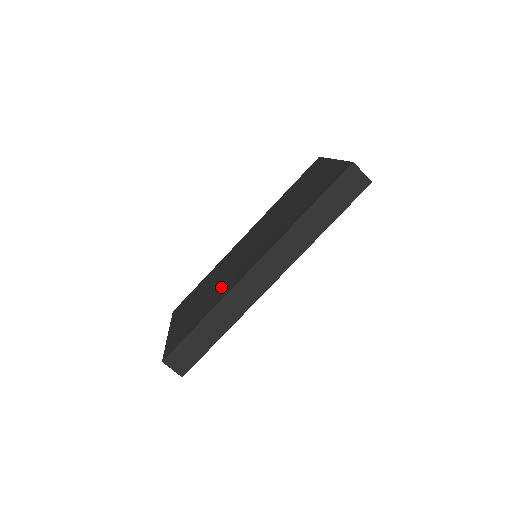
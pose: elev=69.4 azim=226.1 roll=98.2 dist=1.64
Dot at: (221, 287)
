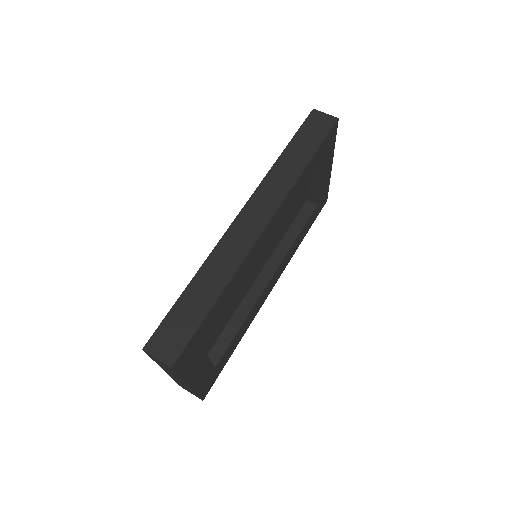
Dot at: occluded
